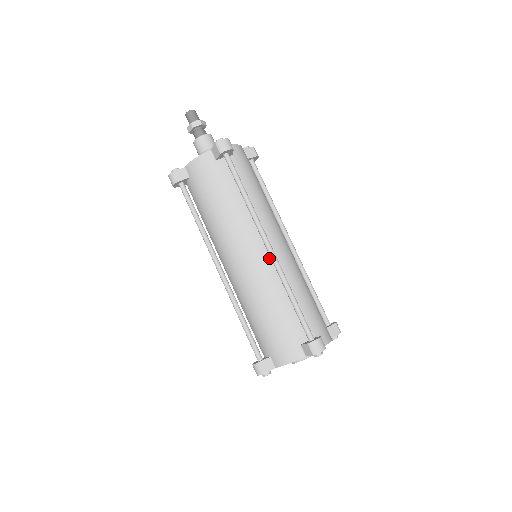
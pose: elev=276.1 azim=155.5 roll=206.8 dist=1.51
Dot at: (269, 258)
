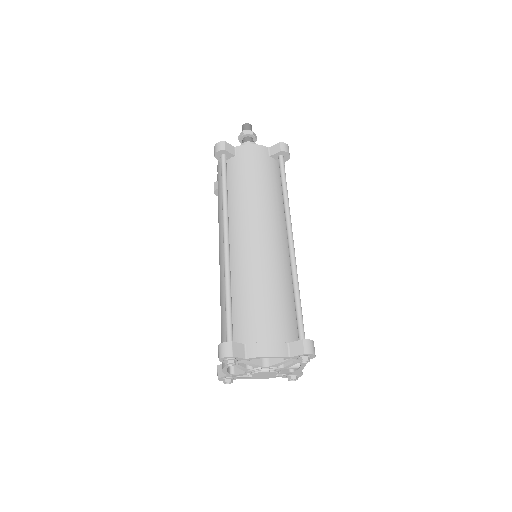
Dot at: (230, 253)
